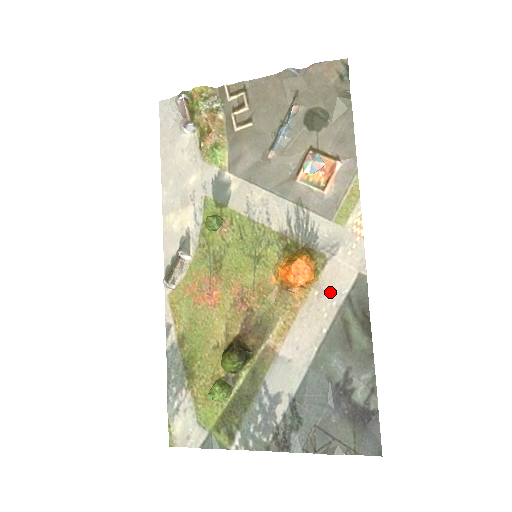
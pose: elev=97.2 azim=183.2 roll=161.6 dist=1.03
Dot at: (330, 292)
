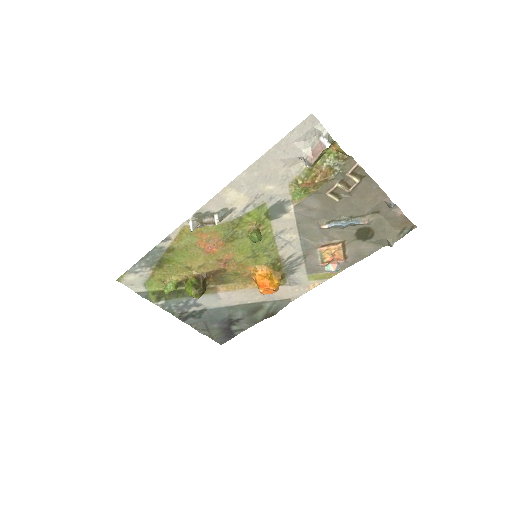
Dot at: (270, 295)
